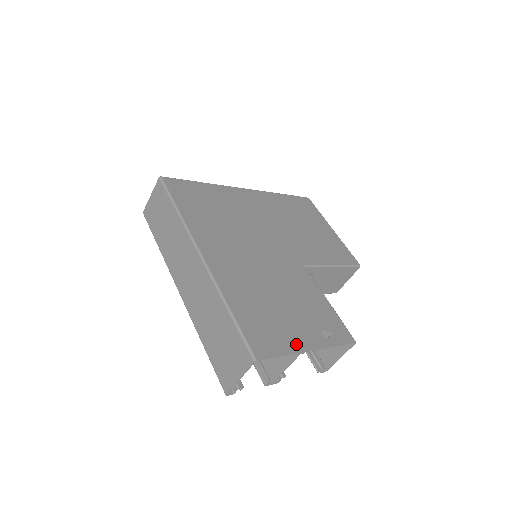
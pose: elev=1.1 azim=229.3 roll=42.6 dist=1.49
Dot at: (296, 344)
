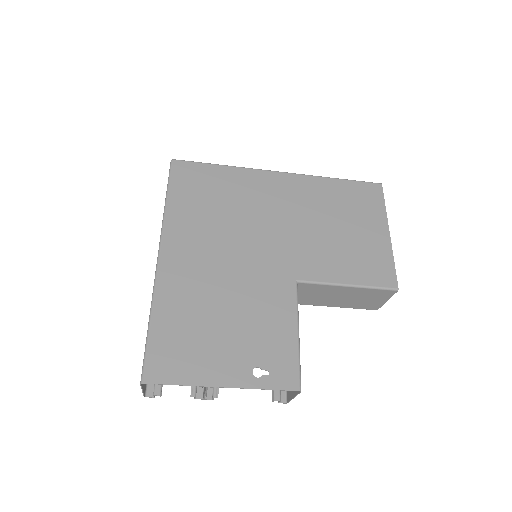
Dot at: (206, 376)
